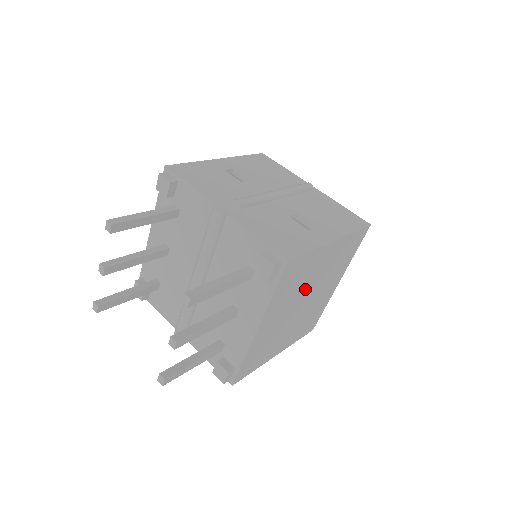
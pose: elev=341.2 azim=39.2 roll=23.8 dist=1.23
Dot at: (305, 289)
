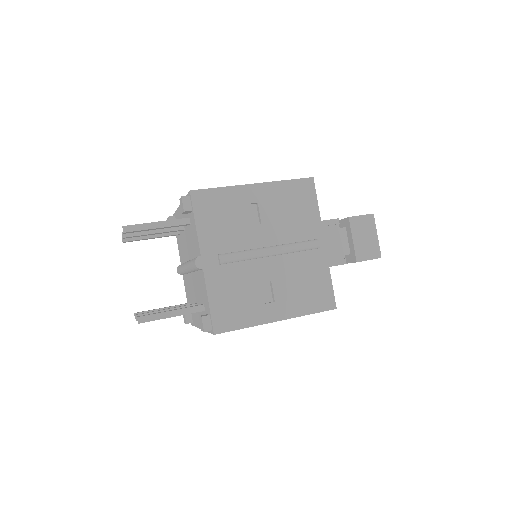
Dot at: occluded
